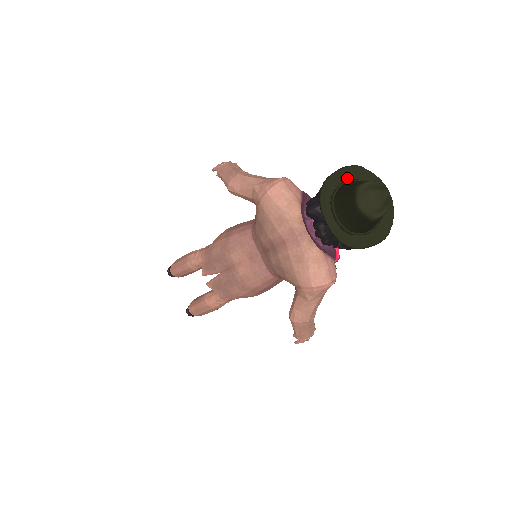
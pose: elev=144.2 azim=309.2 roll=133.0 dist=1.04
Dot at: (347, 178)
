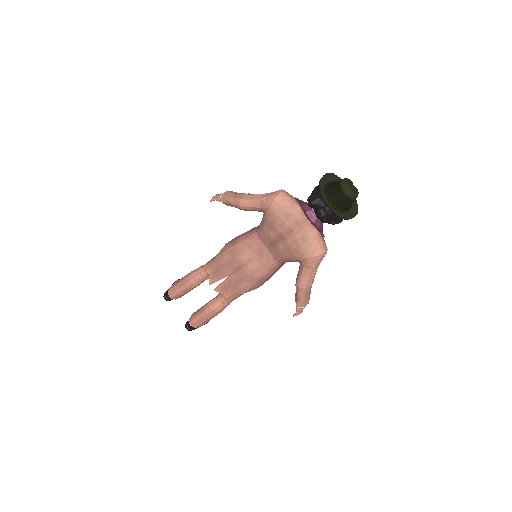
Dot at: (328, 180)
